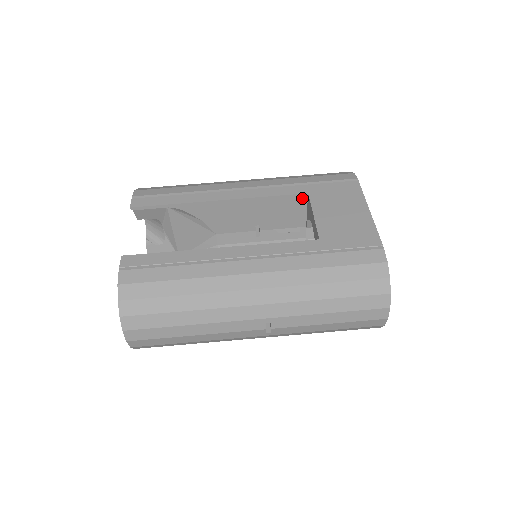
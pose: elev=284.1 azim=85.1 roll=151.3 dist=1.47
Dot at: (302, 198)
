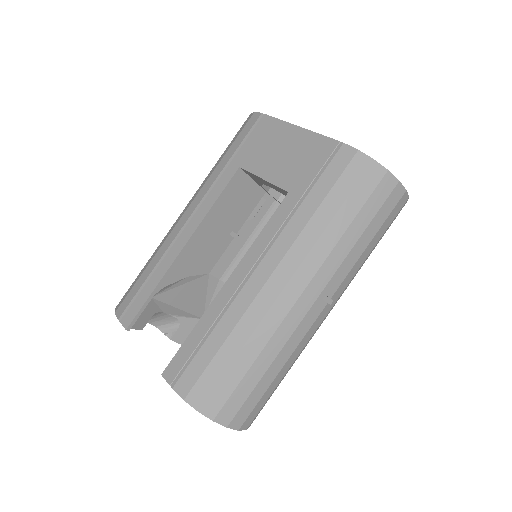
Dot at: (239, 176)
